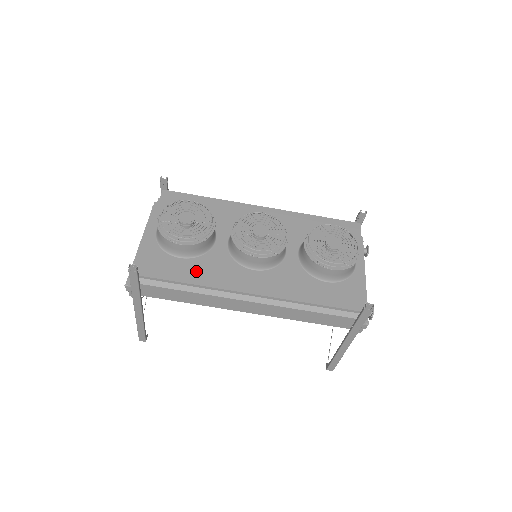
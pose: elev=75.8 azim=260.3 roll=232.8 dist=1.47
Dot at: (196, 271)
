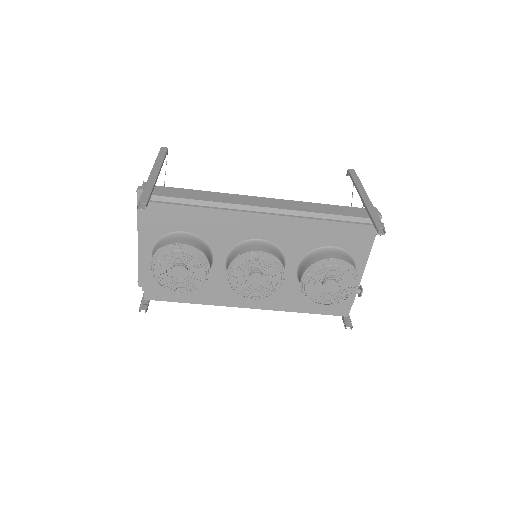
Dot at: (198, 293)
